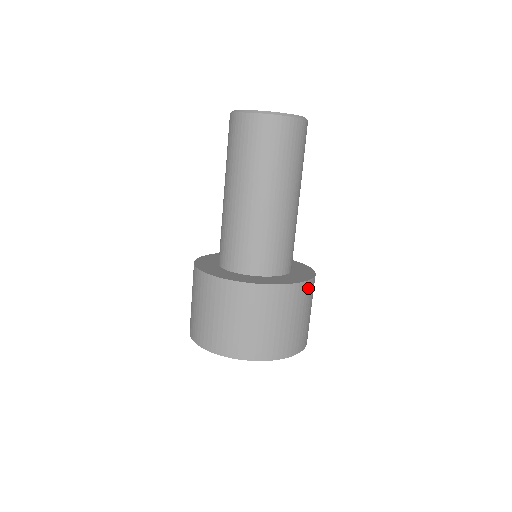
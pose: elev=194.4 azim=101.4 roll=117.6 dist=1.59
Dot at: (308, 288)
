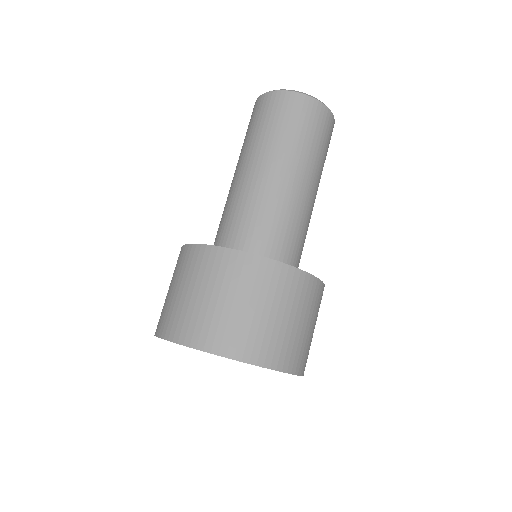
Dot at: (315, 288)
